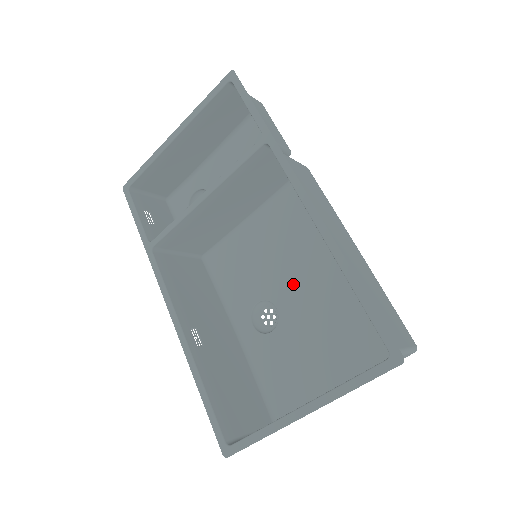
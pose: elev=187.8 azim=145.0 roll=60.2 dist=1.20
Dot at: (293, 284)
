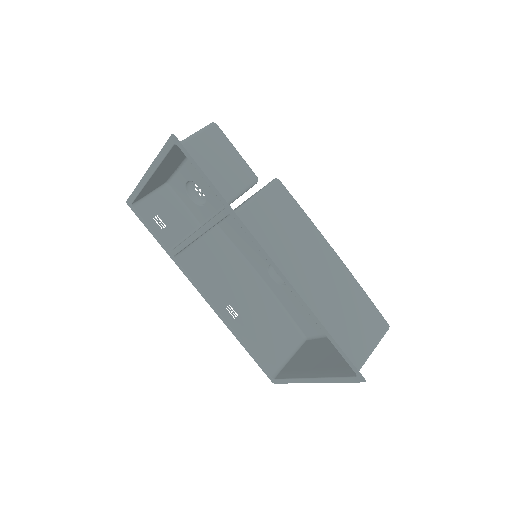
Dot at: occluded
